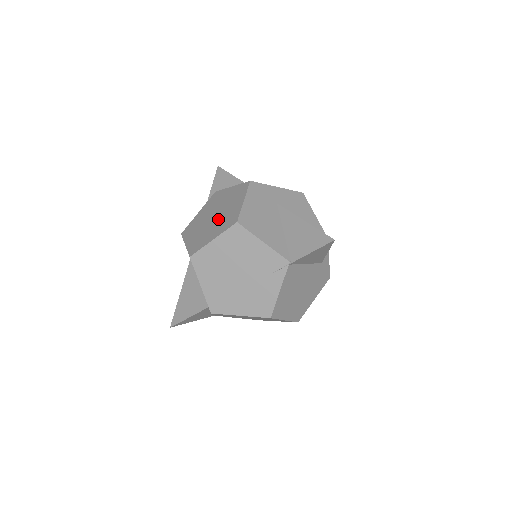
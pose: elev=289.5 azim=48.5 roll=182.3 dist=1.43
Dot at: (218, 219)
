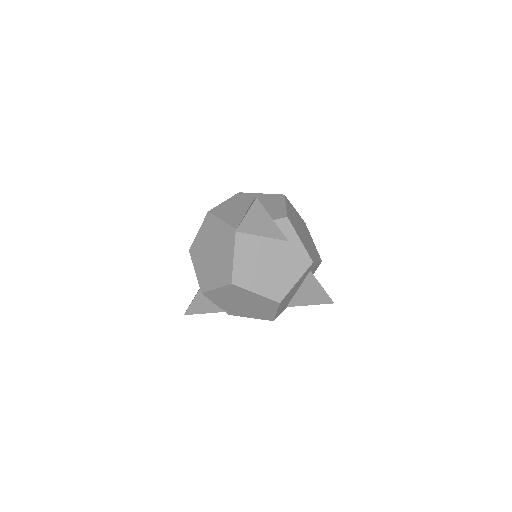
Dot at: occluded
